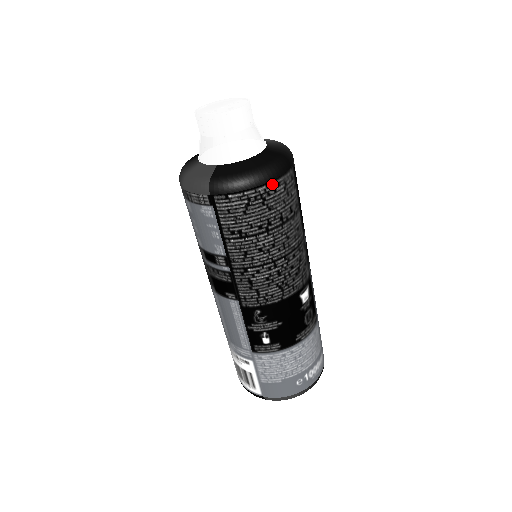
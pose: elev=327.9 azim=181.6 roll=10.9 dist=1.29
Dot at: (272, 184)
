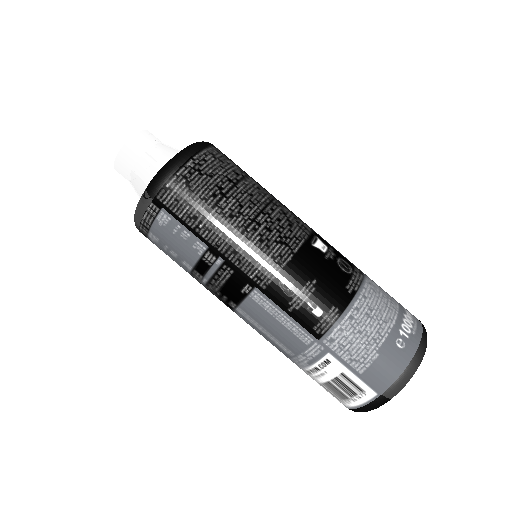
Dot at: (197, 156)
